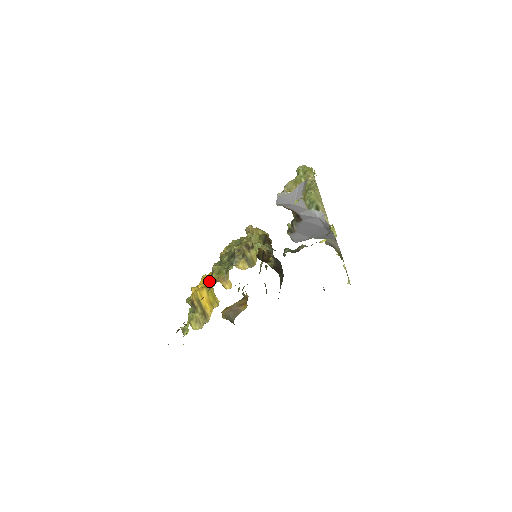
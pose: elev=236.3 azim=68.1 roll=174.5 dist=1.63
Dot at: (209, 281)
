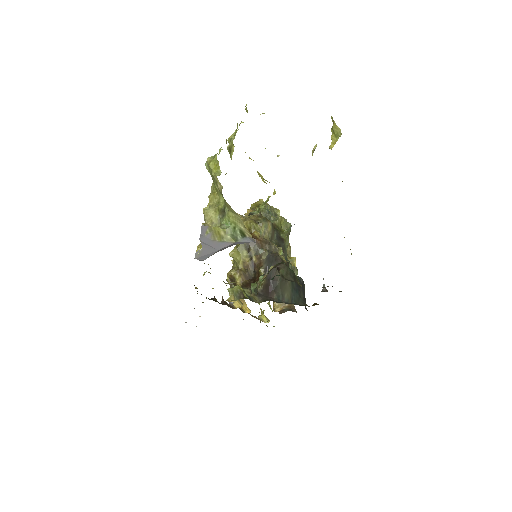
Dot at: occluded
